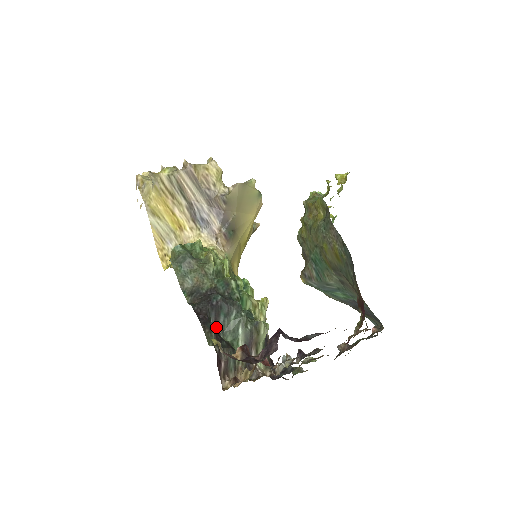
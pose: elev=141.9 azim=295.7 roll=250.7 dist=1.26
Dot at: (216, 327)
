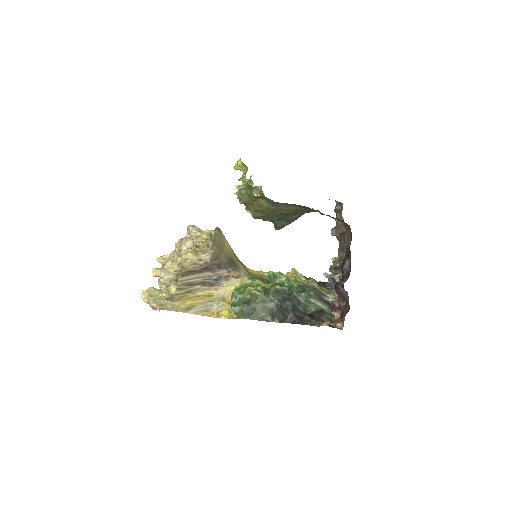
Dot at: (304, 314)
